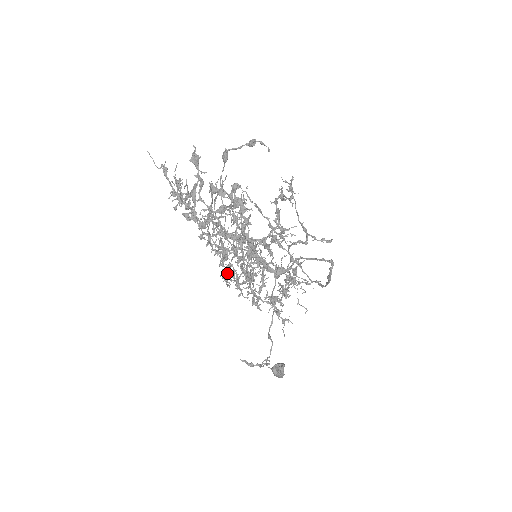
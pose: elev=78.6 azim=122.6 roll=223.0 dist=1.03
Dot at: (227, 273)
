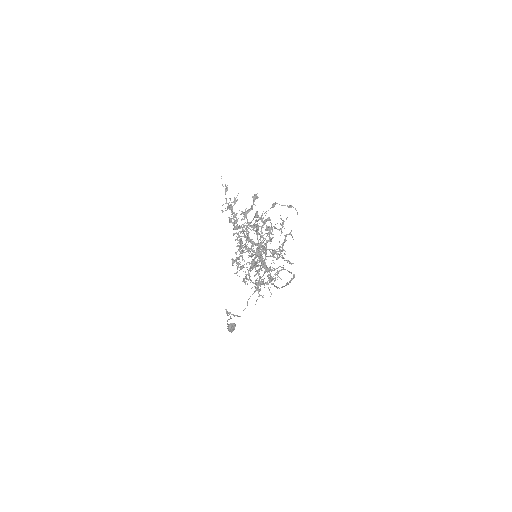
Dot at: occluded
